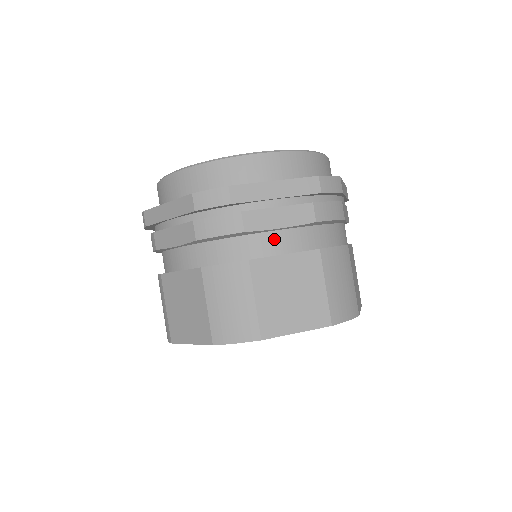
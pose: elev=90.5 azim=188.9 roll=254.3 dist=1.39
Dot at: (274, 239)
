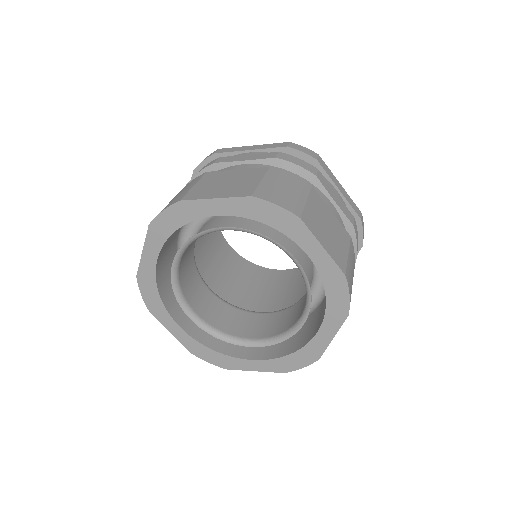
Dot at: (236, 167)
